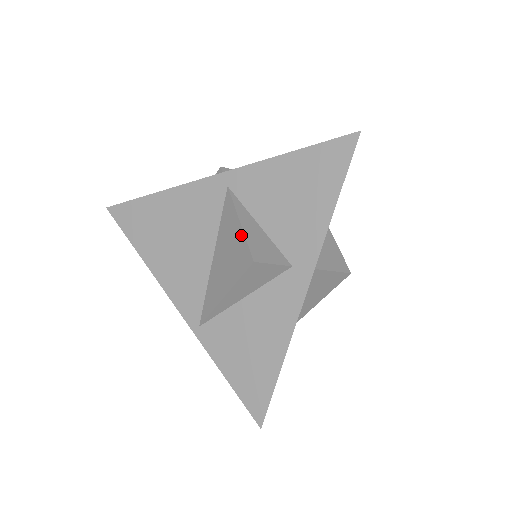
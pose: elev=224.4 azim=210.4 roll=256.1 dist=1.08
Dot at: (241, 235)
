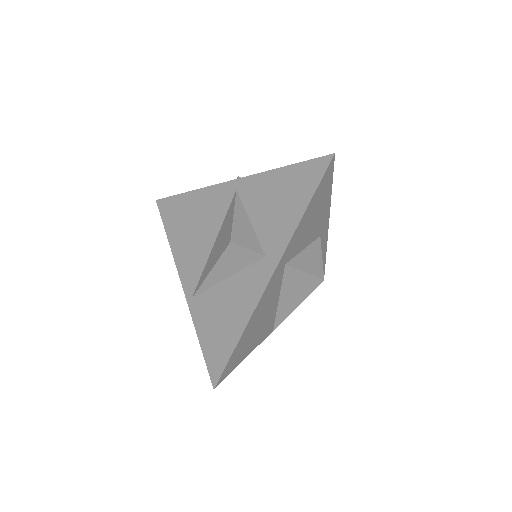
Dot at: (231, 224)
